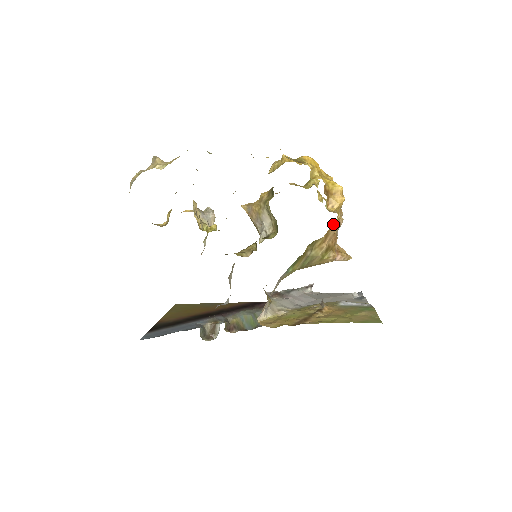
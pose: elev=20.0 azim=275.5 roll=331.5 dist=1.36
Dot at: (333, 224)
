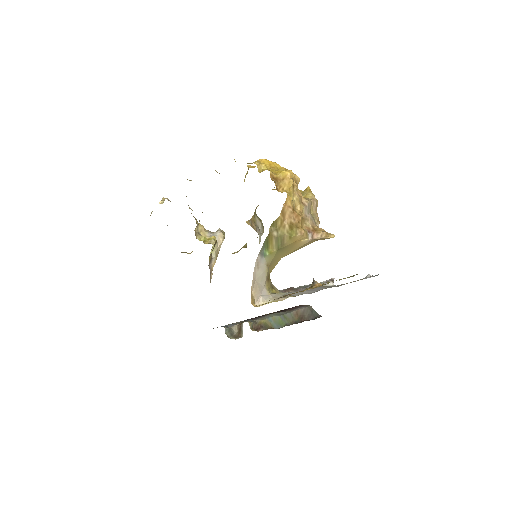
Dot at: occluded
